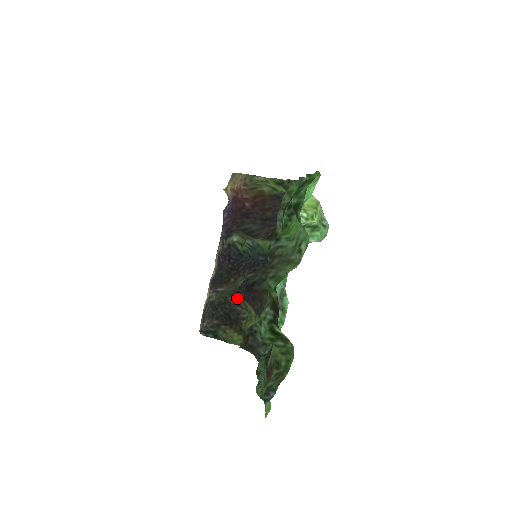
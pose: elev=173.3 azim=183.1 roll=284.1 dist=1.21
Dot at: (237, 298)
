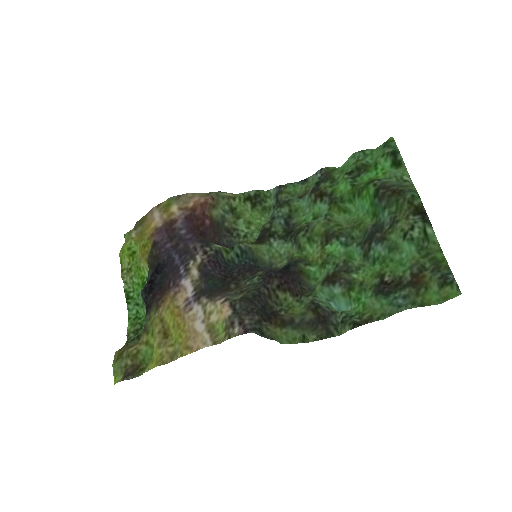
Dot at: (269, 288)
